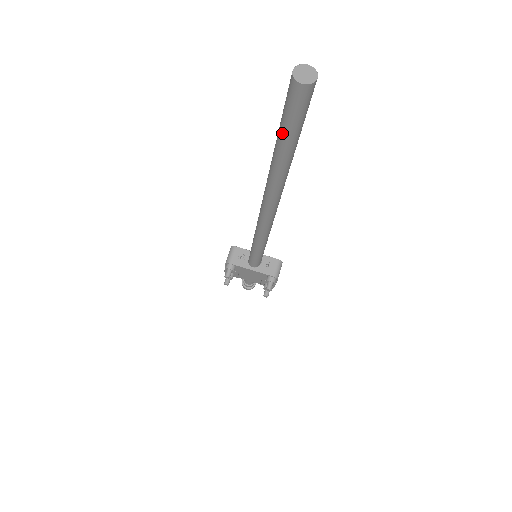
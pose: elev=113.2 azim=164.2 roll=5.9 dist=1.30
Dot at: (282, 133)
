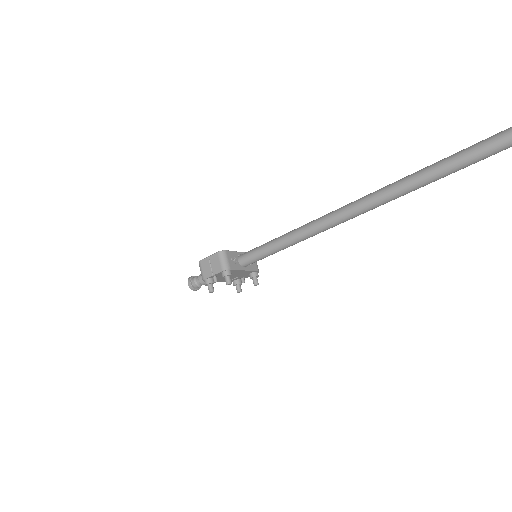
Dot at: (460, 166)
